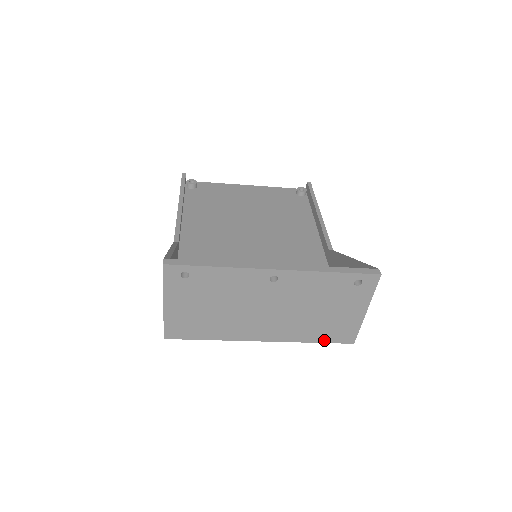
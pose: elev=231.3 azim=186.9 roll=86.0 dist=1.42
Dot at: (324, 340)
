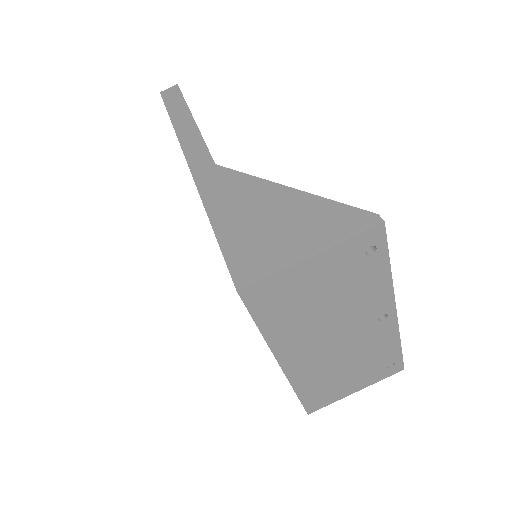
Dot at: (304, 398)
